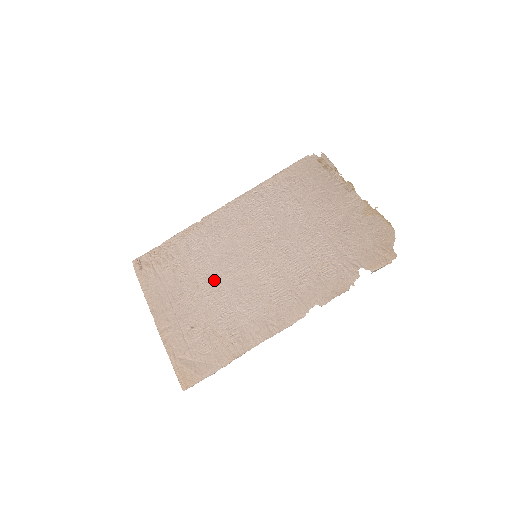
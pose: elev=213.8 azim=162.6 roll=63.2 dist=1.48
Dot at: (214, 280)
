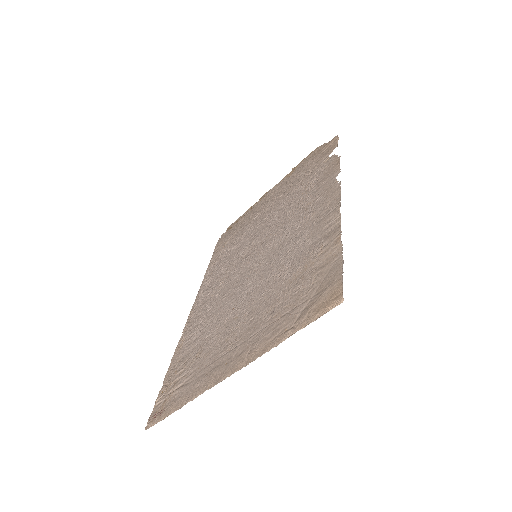
Dot at: (244, 297)
